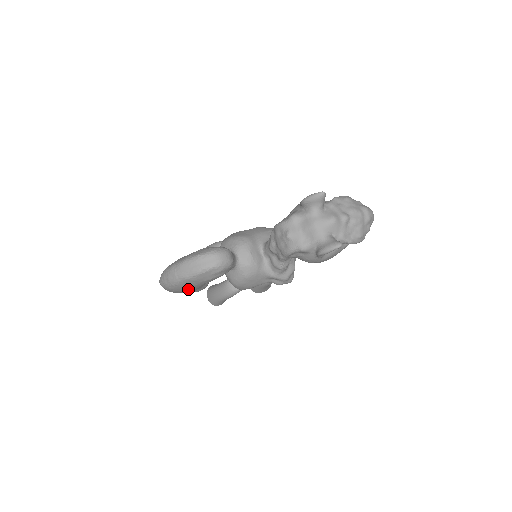
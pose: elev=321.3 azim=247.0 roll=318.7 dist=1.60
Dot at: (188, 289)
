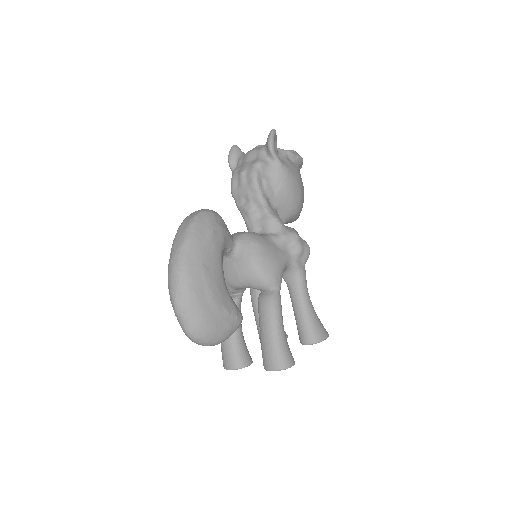
Dot at: (207, 275)
